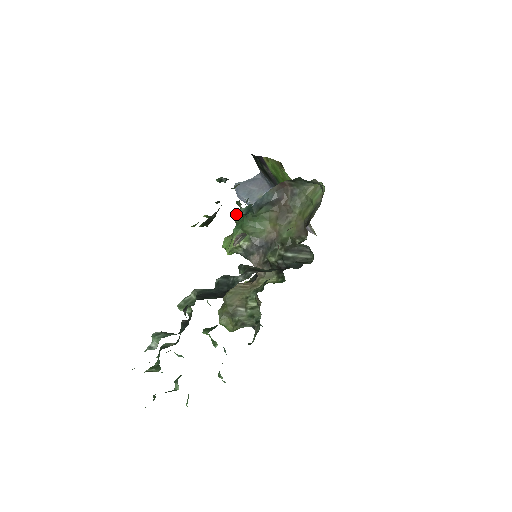
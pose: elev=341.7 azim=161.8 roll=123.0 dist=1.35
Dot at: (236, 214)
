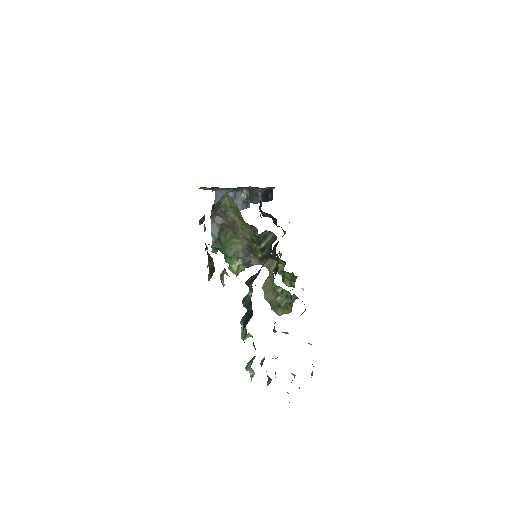
Dot at: occluded
